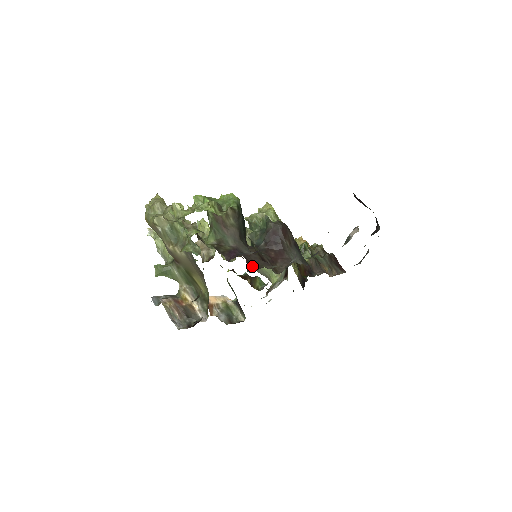
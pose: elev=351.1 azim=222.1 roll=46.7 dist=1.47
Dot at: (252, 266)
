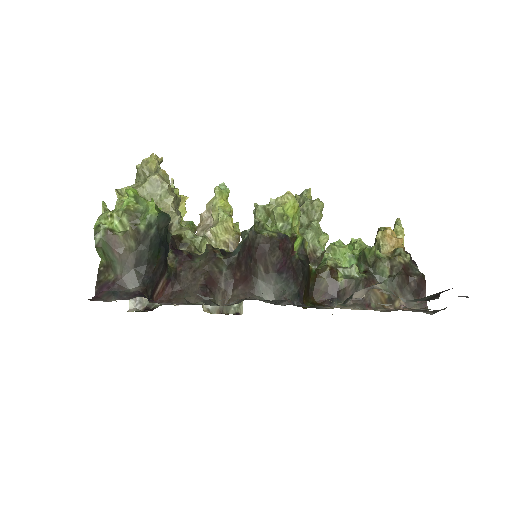
Dot at: (174, 292)
